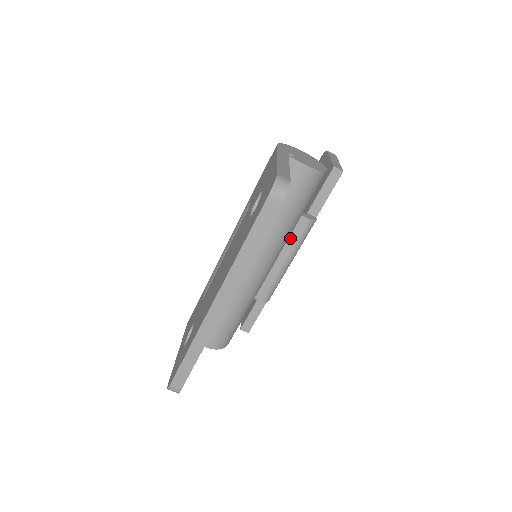
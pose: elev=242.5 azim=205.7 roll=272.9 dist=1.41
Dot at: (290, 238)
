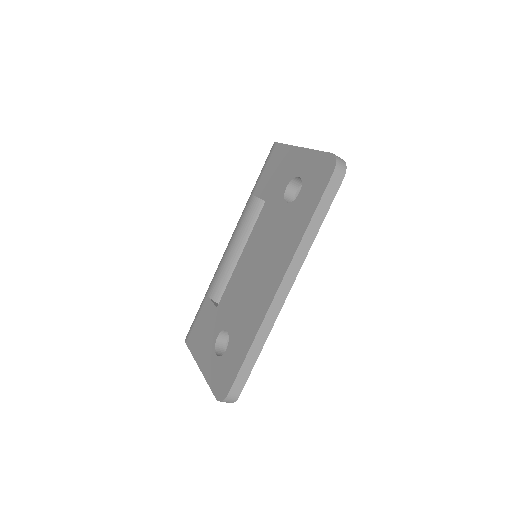
Dot at: occluded
